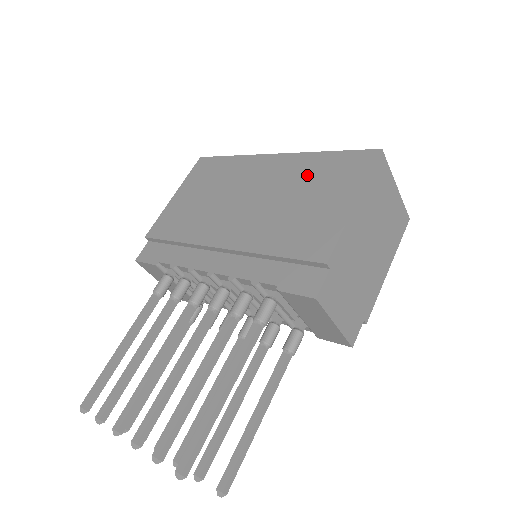
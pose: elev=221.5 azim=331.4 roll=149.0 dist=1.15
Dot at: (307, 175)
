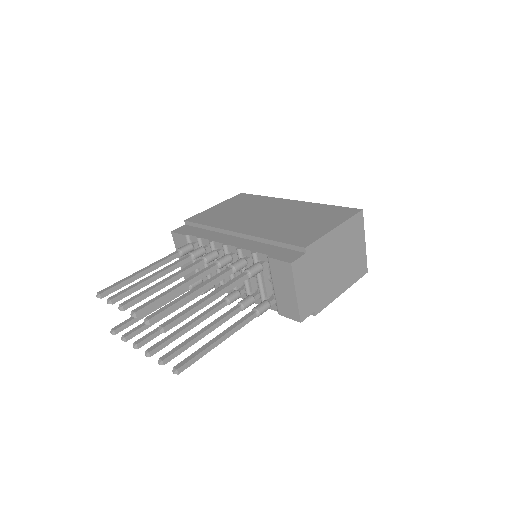
Dot at: (311, 212)
